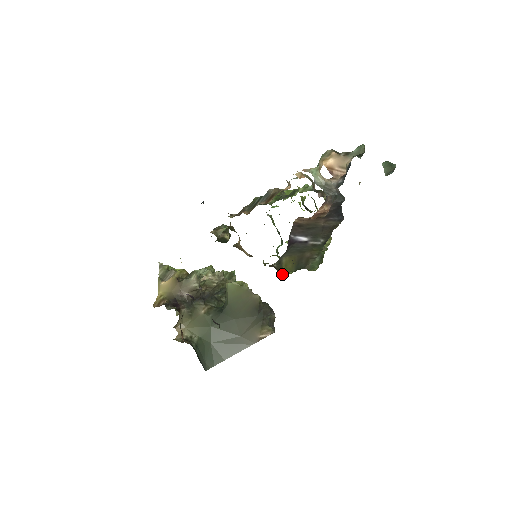
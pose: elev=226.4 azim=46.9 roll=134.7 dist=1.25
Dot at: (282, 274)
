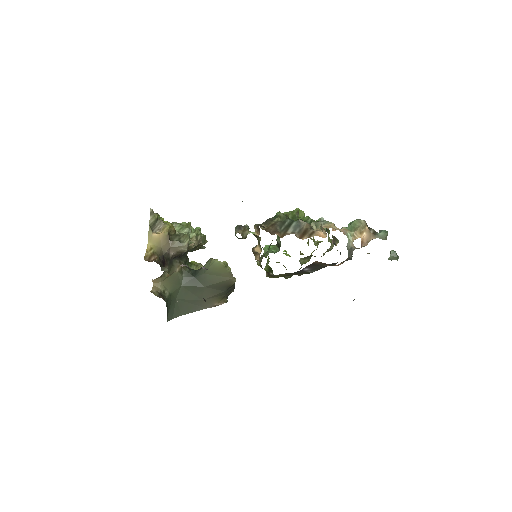
Dot at: occluded
